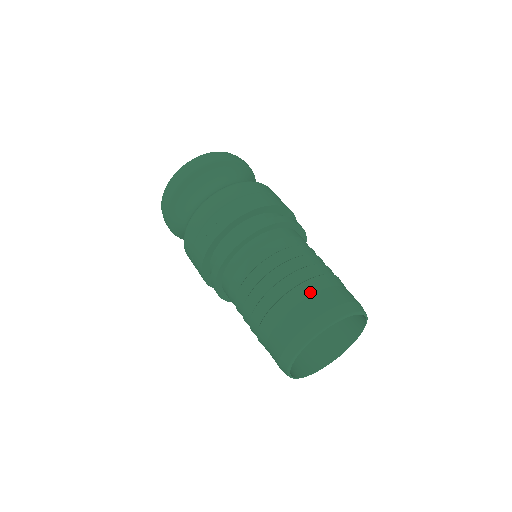
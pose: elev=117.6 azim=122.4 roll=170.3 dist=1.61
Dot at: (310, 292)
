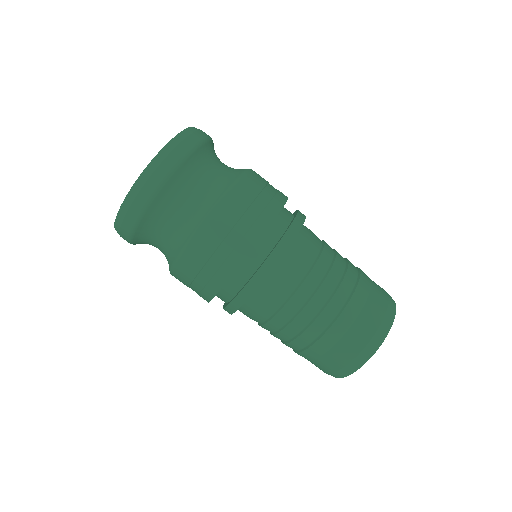
Dot at: (351, 321)
